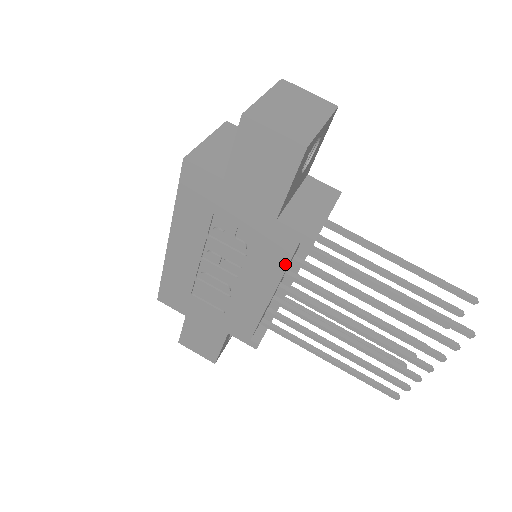
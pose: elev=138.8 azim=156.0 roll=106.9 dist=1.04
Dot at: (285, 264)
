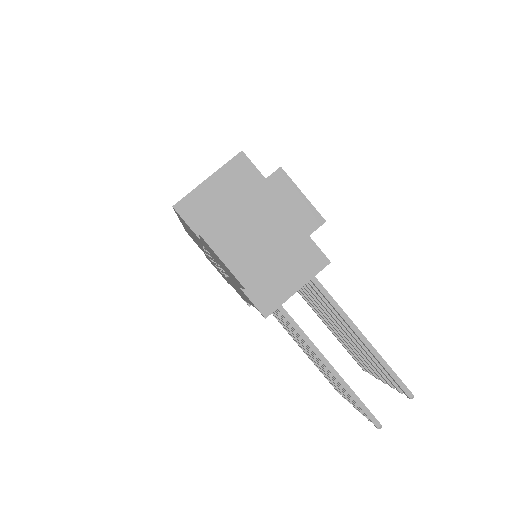
Dot at: occluded
